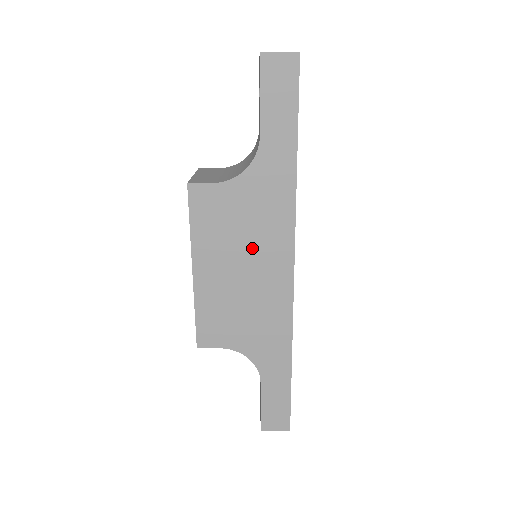
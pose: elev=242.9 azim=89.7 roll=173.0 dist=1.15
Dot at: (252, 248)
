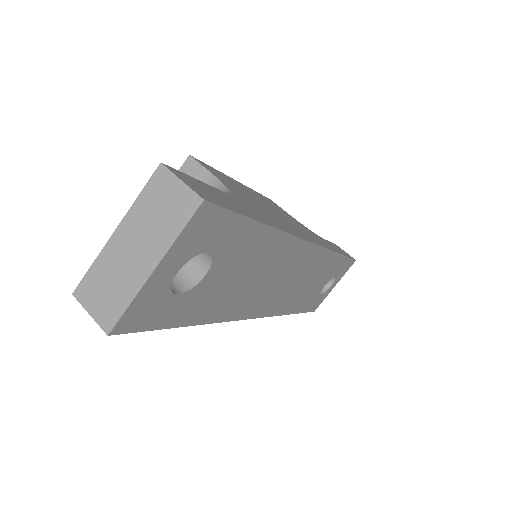
Dot at: (290, 221)
